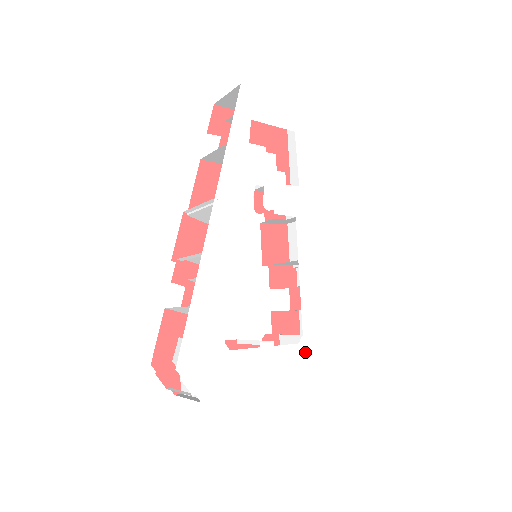
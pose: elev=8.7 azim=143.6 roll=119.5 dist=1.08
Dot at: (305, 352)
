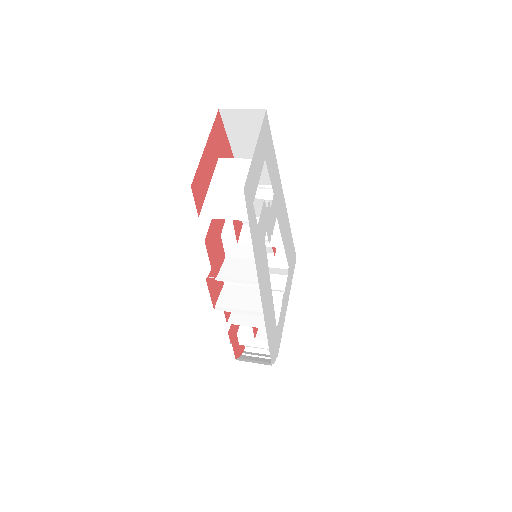
Dot at: (290, 271)
